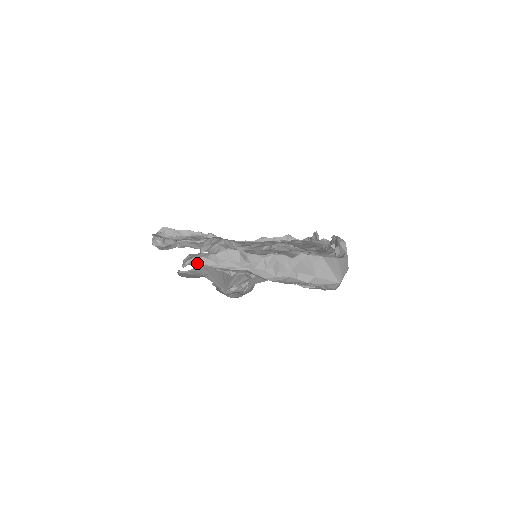
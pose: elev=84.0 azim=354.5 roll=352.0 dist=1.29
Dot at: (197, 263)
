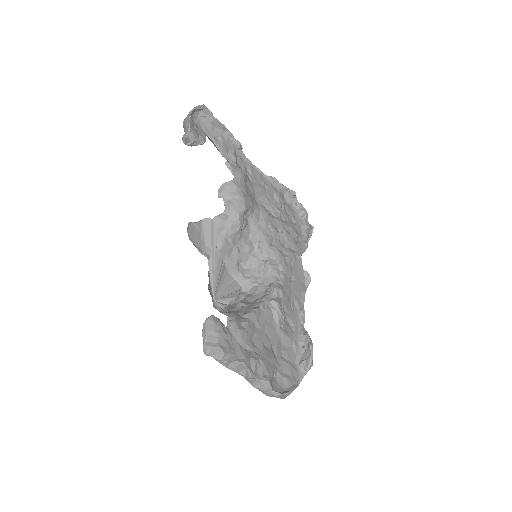
Dot at: (215, 359)
